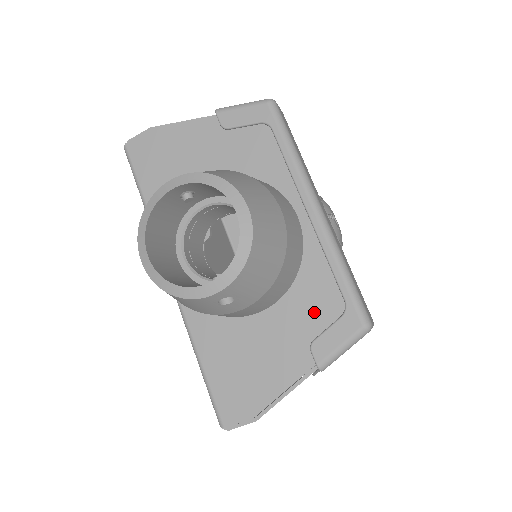
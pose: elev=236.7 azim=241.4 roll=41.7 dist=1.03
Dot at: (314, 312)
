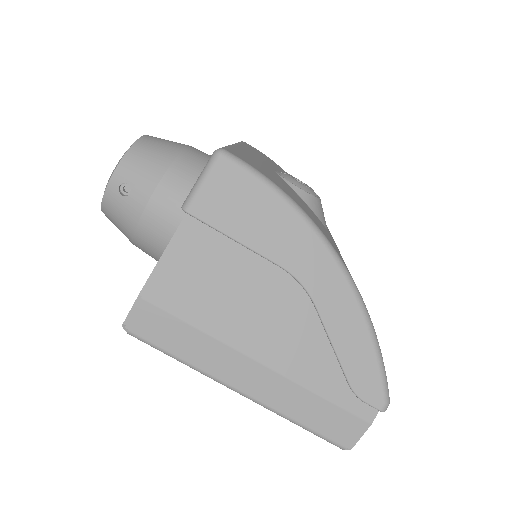
Dot at: occluded
